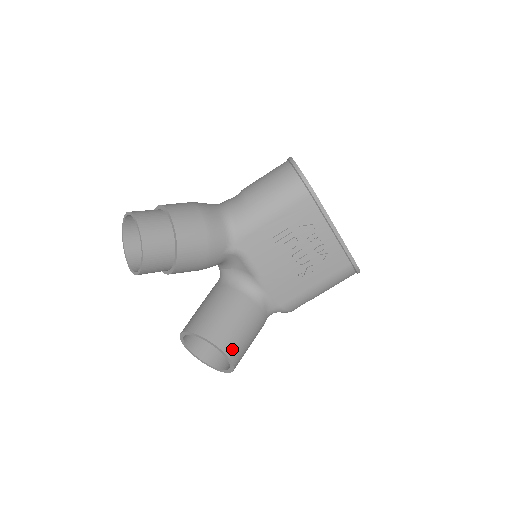
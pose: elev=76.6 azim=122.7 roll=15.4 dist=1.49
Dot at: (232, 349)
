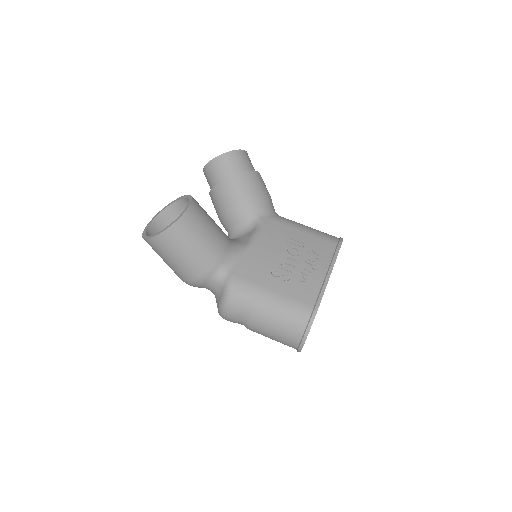
Dot at: (193, 215)
